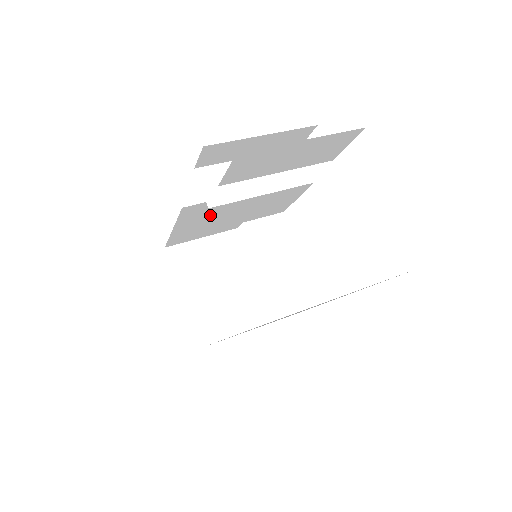
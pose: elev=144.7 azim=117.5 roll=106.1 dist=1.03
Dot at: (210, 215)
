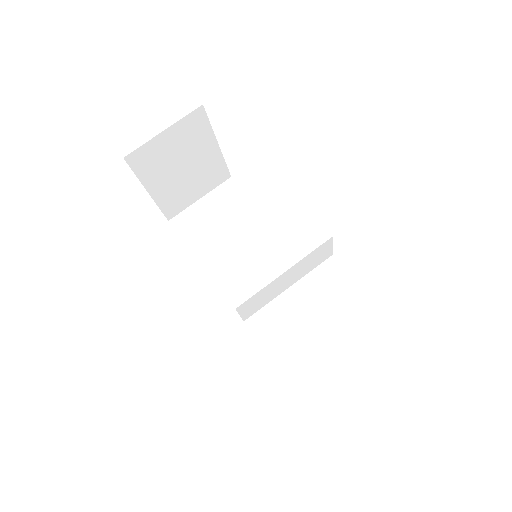
Dot at: occluded
